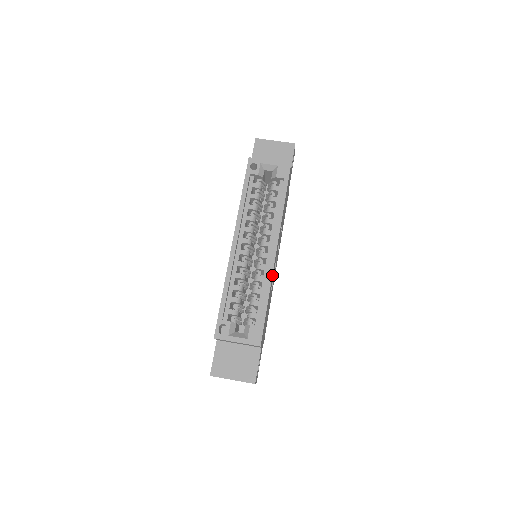
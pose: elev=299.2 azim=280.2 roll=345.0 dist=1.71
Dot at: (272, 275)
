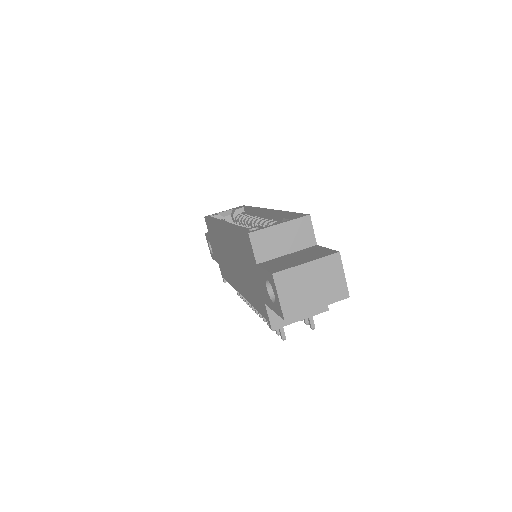
Dot at: occluded
